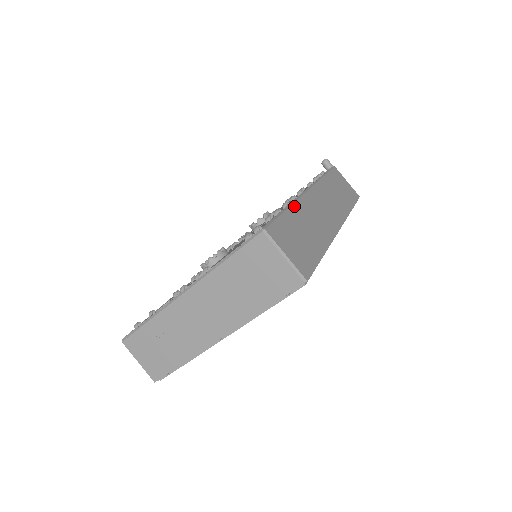
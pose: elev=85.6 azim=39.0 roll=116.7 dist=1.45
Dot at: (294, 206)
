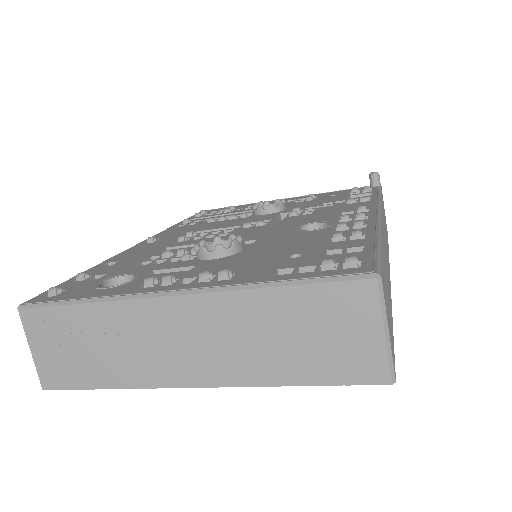
Dot at: occluded
